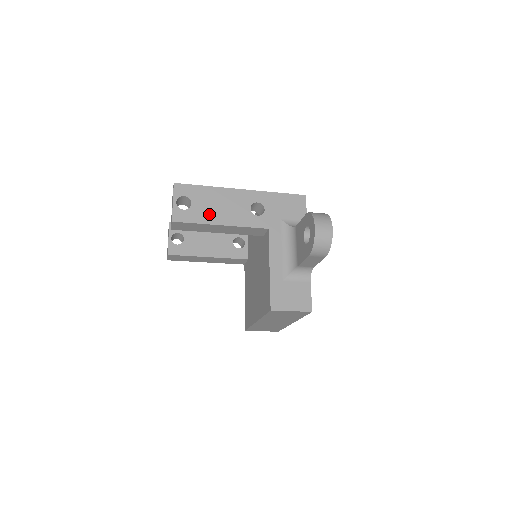
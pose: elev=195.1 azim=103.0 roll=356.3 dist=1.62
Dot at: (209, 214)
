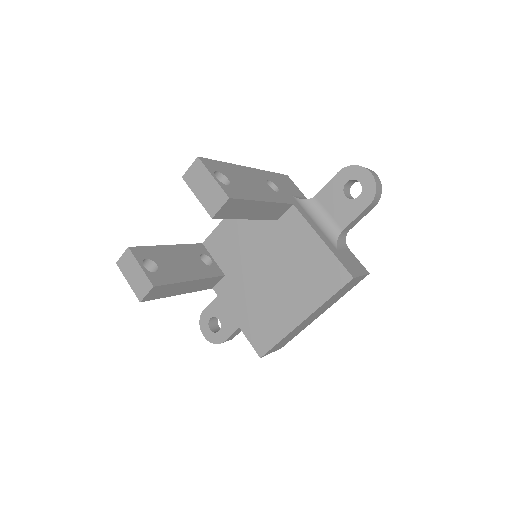
Dot at: (249, 190)
